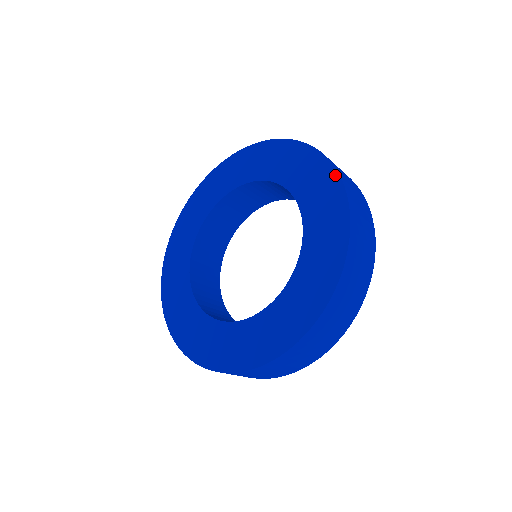
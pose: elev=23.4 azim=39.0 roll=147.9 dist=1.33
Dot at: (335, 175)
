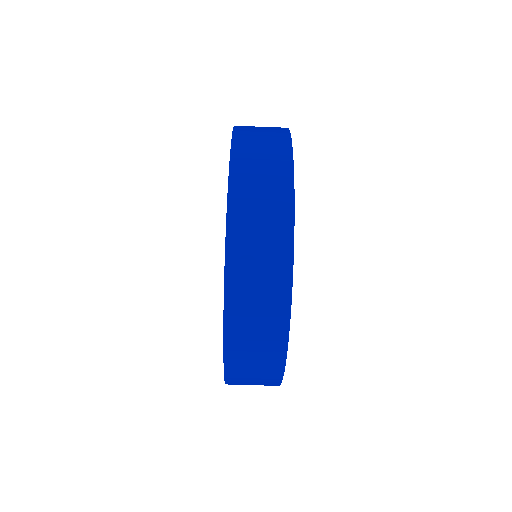
Dot at: occluded
